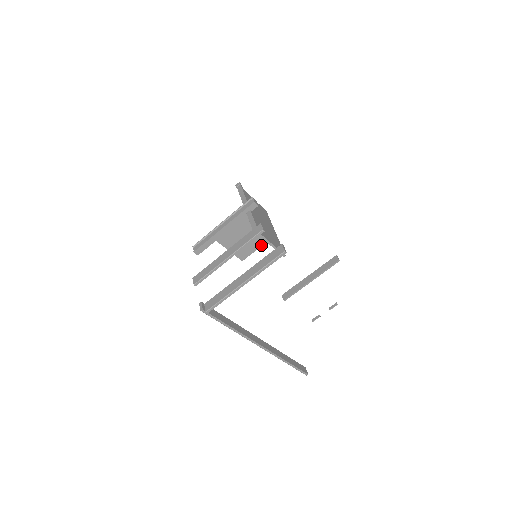
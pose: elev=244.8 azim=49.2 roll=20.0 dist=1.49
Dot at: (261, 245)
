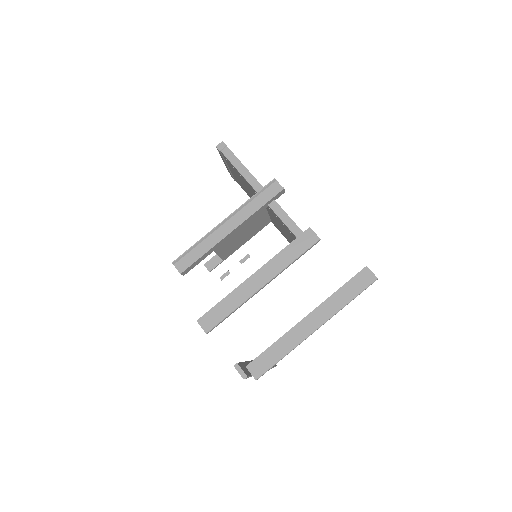
Dot at: (253, 235)
